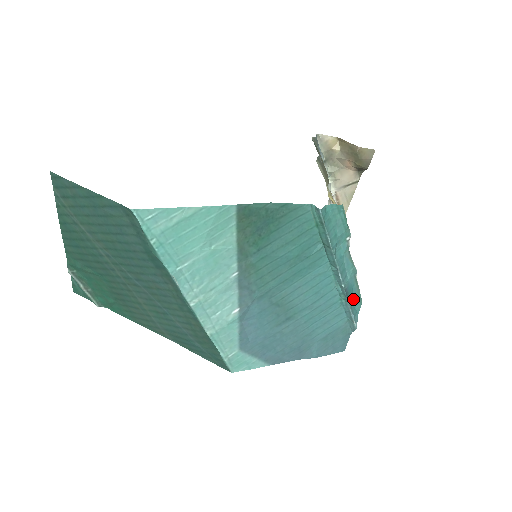
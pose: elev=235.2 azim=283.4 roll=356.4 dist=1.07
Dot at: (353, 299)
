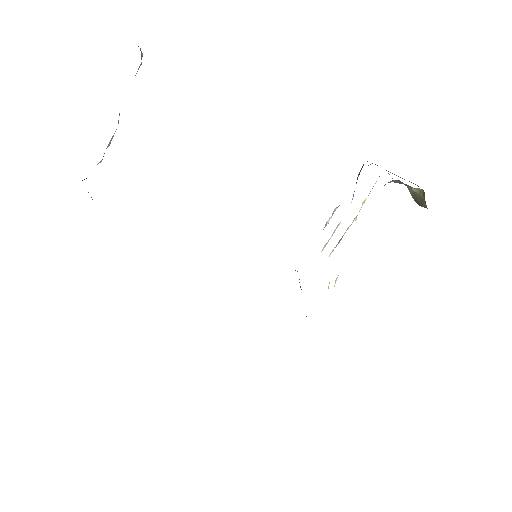
Dot at: occluded
